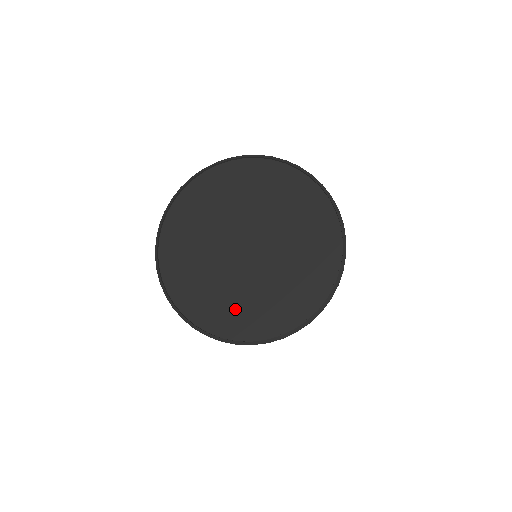
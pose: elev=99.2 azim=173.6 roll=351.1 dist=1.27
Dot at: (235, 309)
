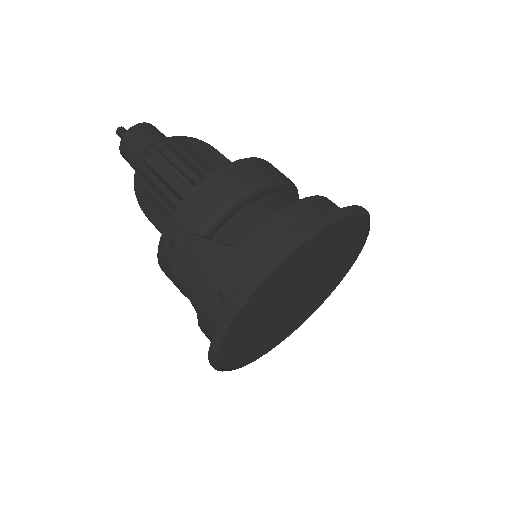
Dot at: (261, 344)
